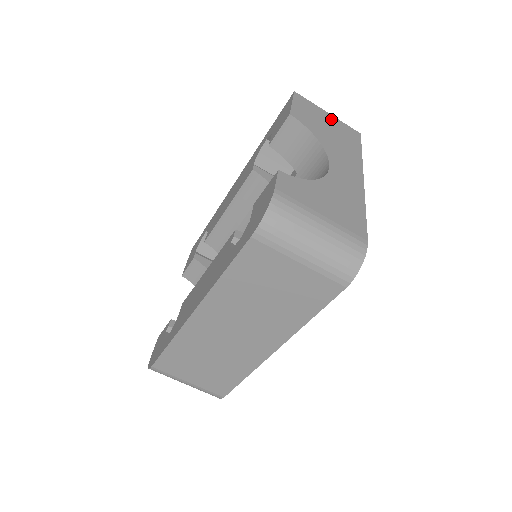
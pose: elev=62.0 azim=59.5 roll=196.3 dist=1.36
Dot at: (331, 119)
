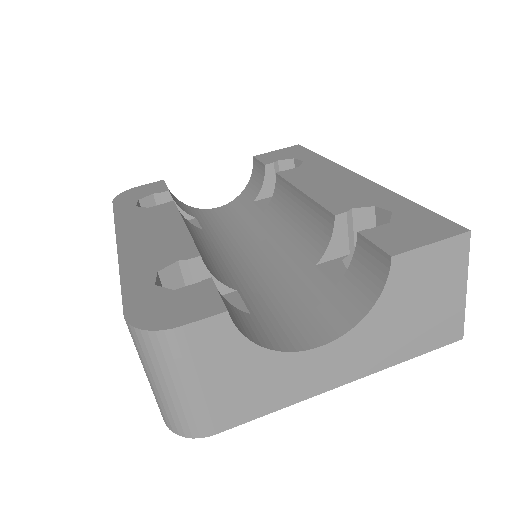
Dot at: (453, 298)
